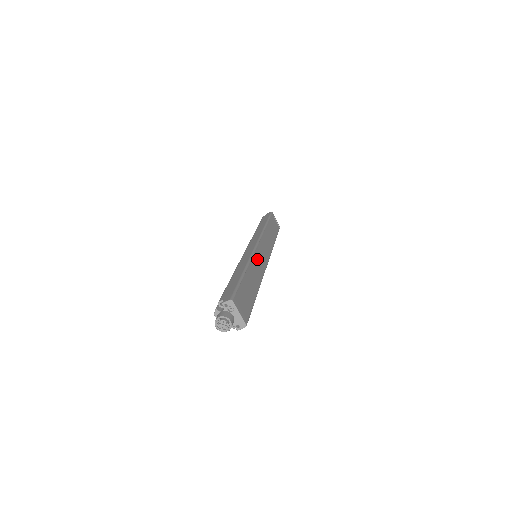
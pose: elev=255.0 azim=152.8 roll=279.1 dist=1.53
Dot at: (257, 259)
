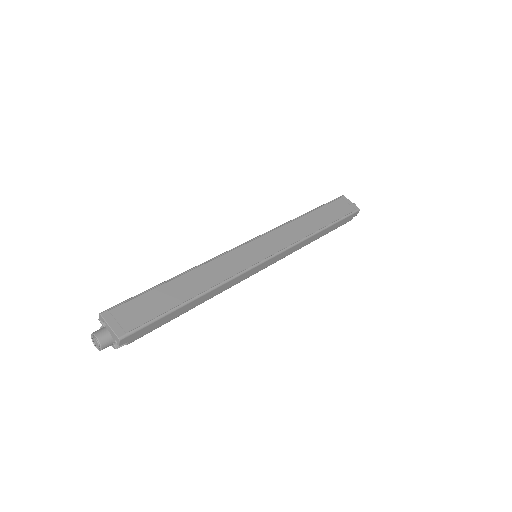
Dot at: (230, 259)
